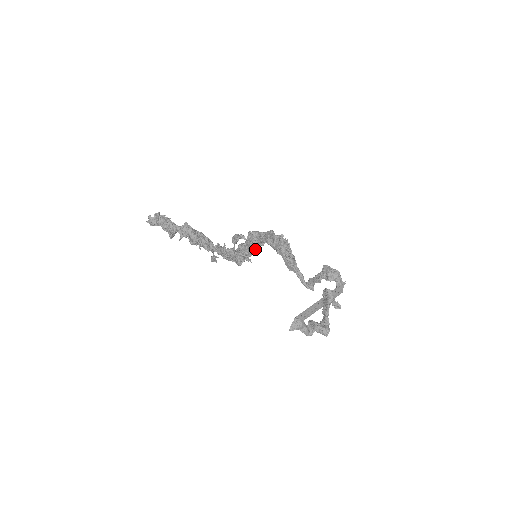
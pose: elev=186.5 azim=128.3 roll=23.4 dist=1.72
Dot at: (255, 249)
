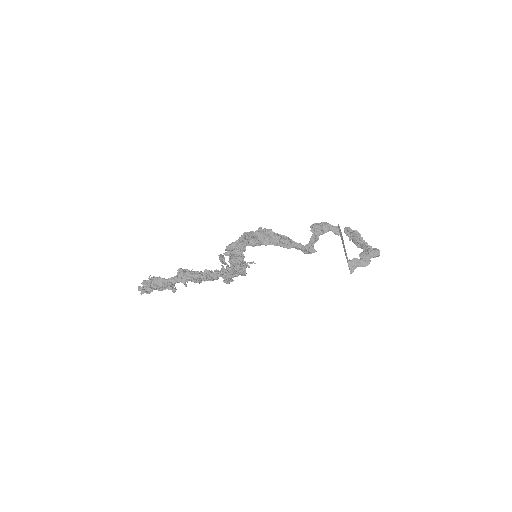
Dot at: occluded
